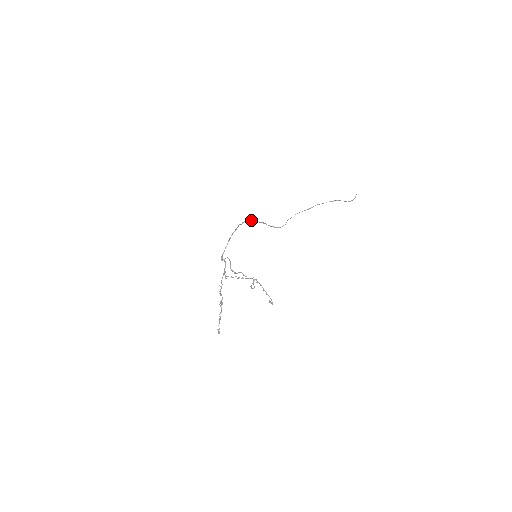
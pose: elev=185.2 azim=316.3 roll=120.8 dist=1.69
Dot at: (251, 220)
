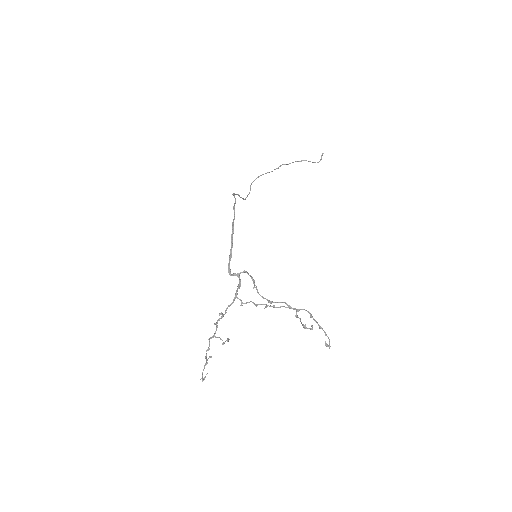
Dot at: (233, 194)
